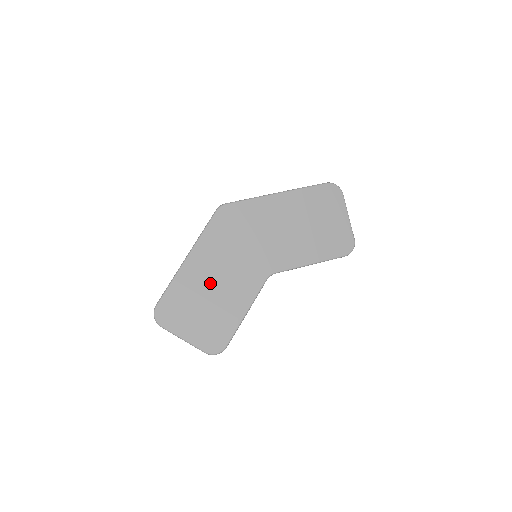
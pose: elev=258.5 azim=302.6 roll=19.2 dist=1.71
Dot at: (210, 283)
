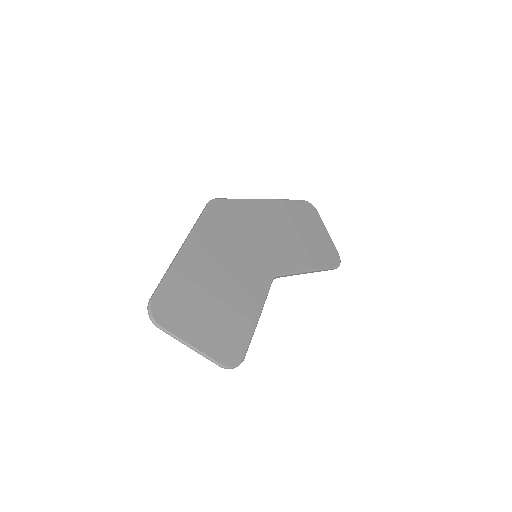
Dot at: (214, 277)
